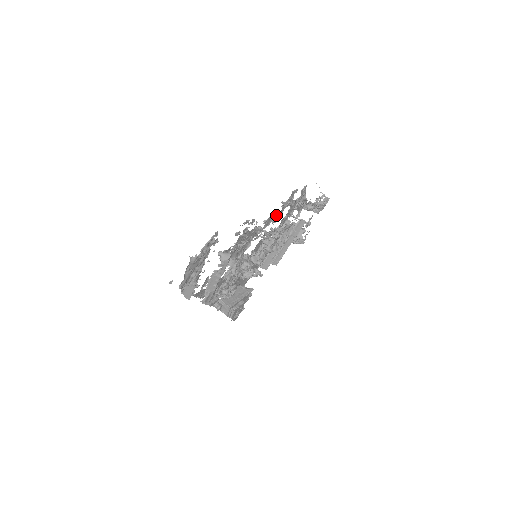
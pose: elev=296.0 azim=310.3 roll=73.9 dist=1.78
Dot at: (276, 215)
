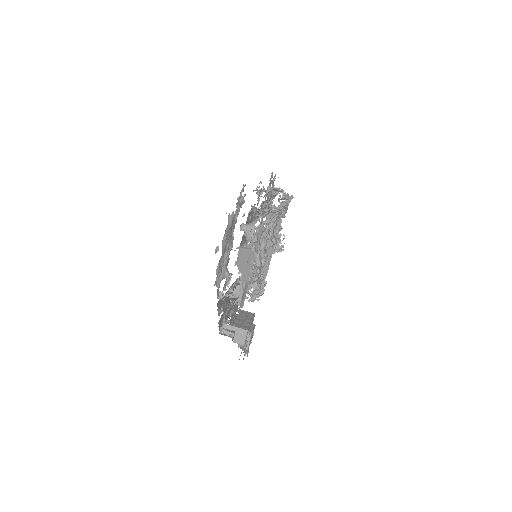
Dot at: (261, 205)
